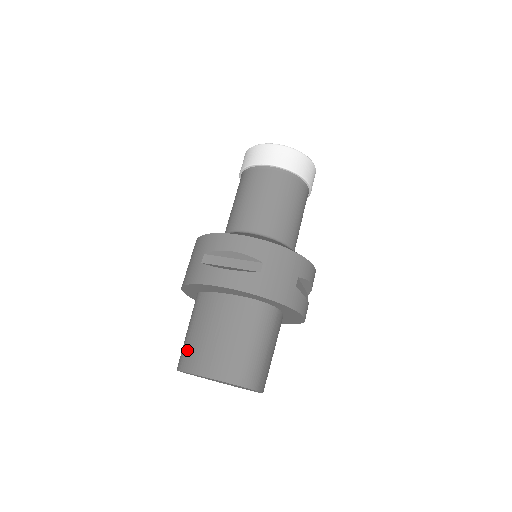
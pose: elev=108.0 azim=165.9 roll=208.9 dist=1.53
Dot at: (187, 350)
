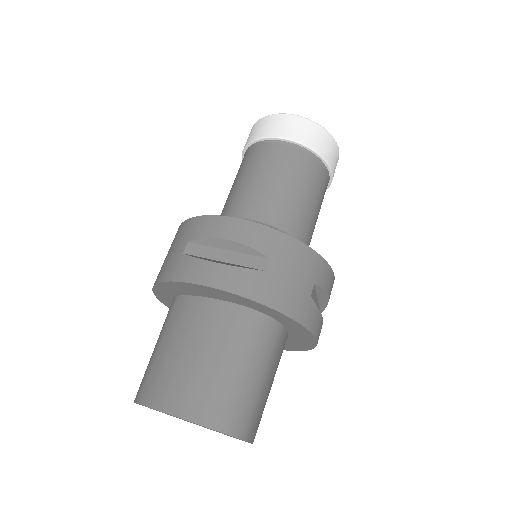
Dot at: (151, 374)
